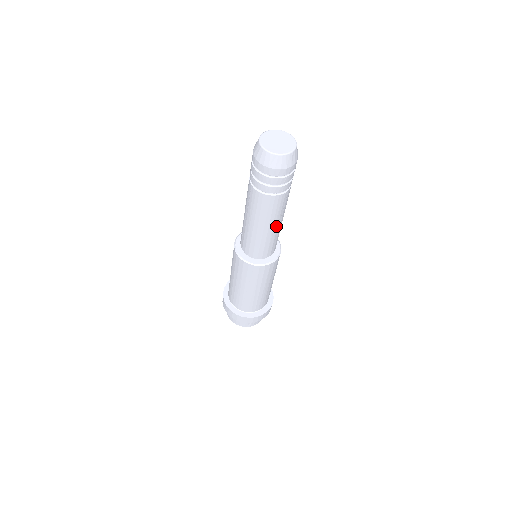
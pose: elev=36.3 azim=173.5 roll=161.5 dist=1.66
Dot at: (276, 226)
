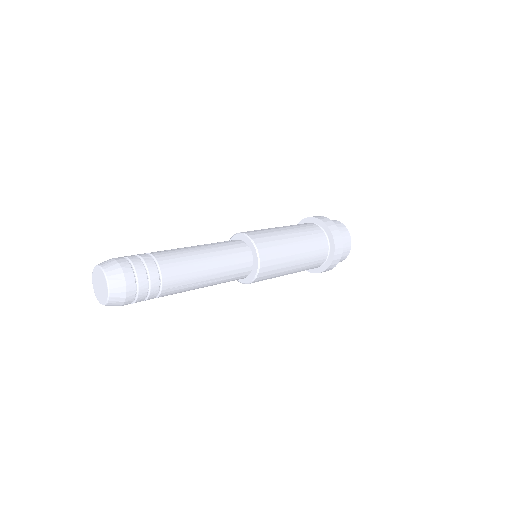
Dot at: (206, 284)
